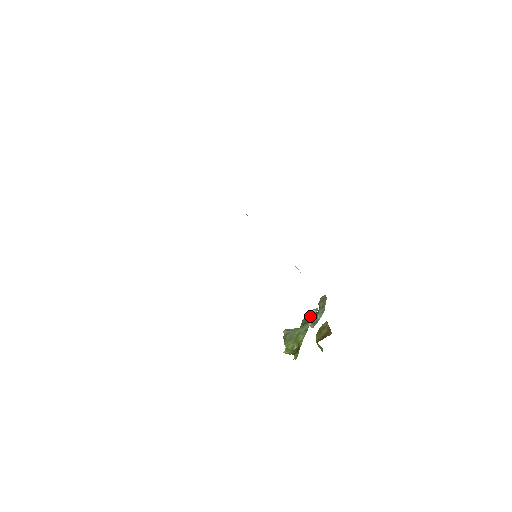
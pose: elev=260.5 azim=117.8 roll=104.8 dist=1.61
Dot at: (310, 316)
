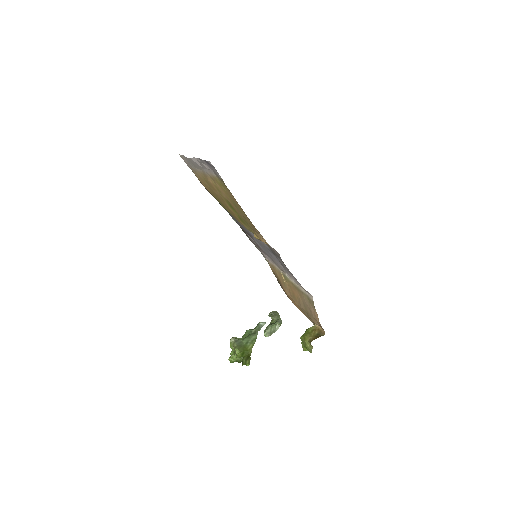
Dot at: (256, 328)
